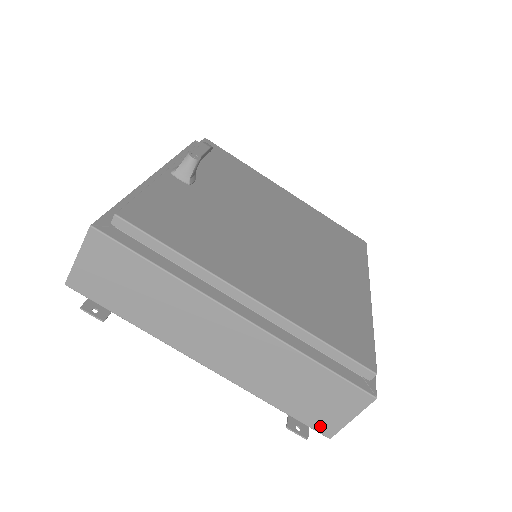
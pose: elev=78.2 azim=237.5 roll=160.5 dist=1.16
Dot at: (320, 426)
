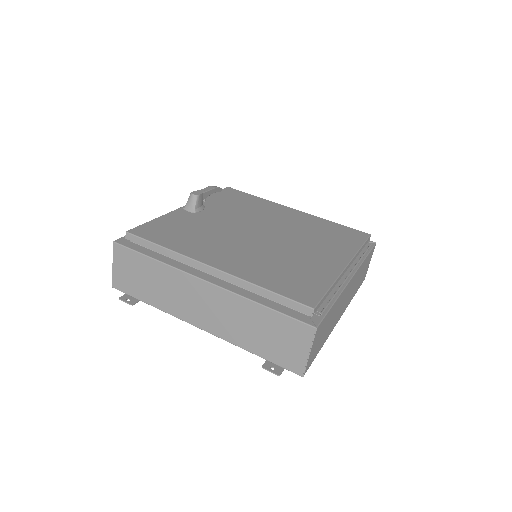
Dot at: (291, 365)
